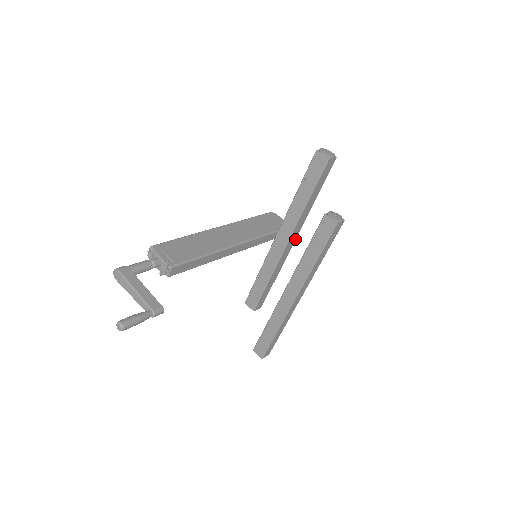
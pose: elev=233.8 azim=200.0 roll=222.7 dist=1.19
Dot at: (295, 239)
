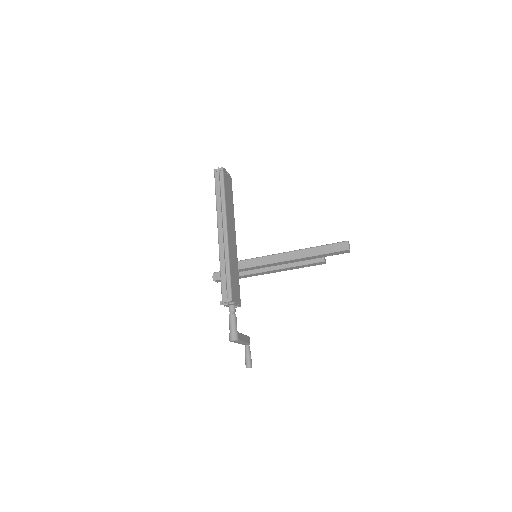
Dot at: occluded
